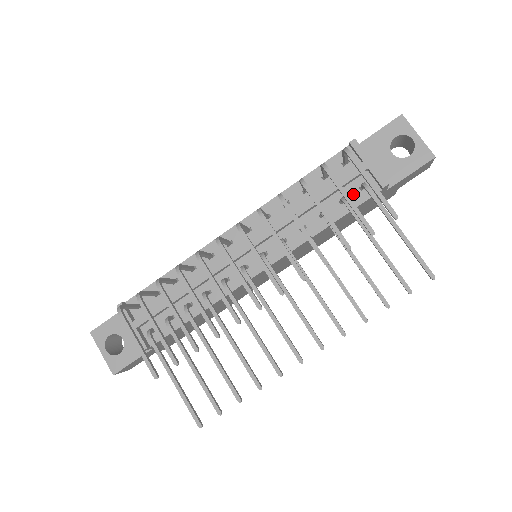
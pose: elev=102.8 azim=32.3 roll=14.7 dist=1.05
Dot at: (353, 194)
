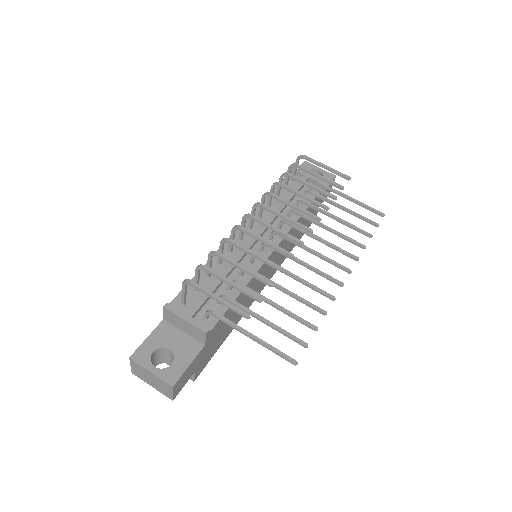
Dot at: (307, 194)
